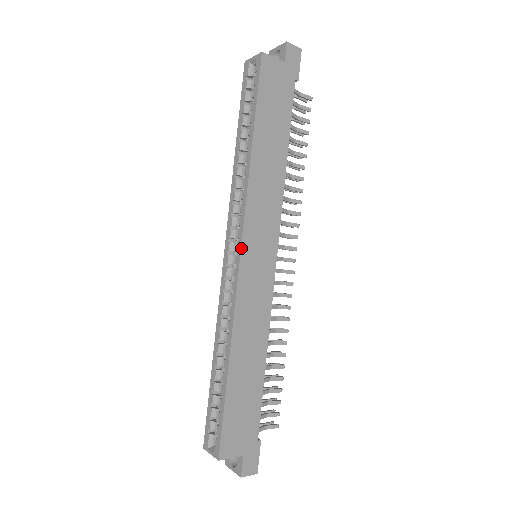
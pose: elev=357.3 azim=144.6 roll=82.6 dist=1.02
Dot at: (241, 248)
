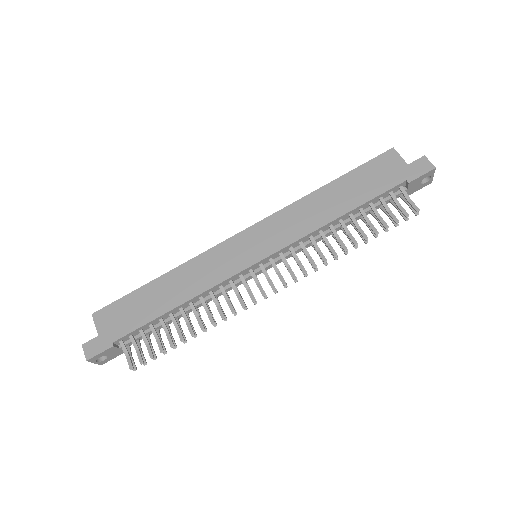
Dot at: (246, 229)
